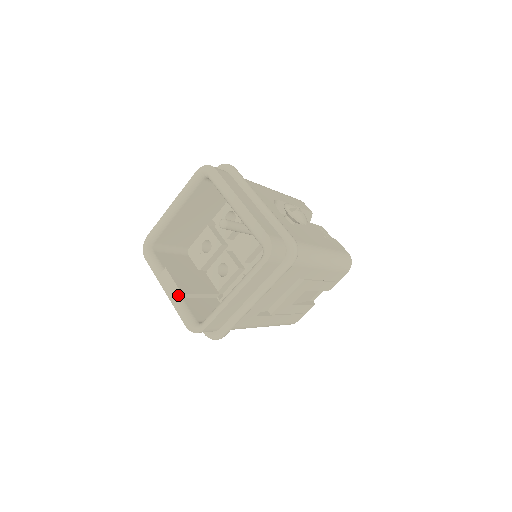
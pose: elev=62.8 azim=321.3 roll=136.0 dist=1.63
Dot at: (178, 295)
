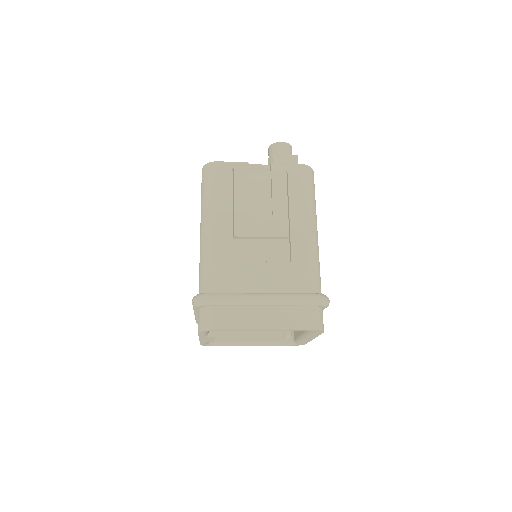
Dot at: occluded
